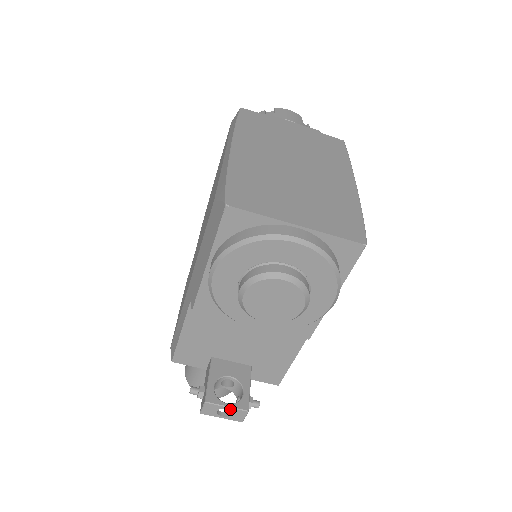
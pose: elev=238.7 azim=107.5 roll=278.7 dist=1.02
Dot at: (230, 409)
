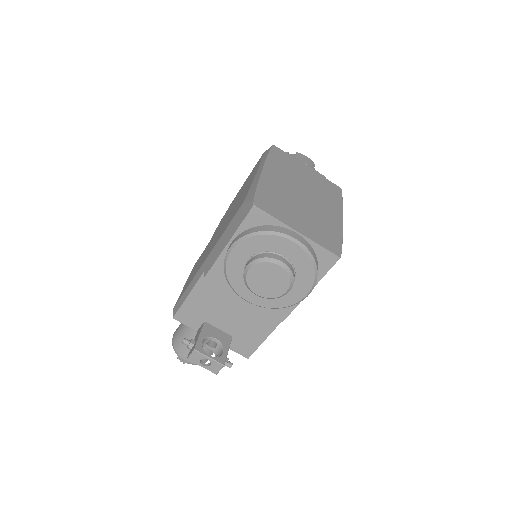
Dot at: (211, 360)
